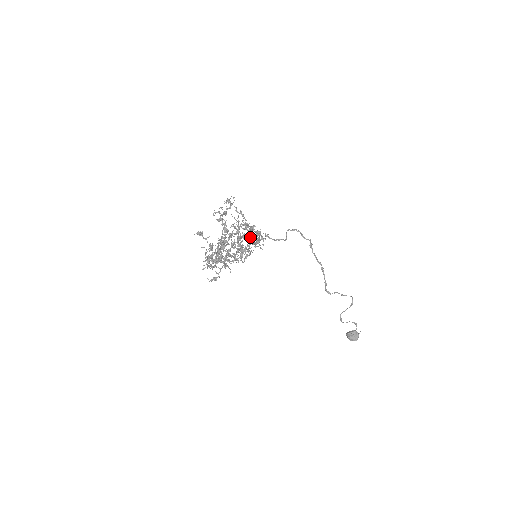
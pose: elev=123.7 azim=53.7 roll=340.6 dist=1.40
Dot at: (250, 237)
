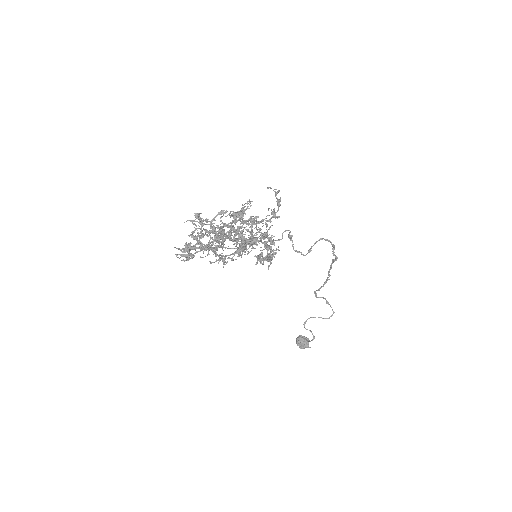
Dot at: (264, 238)
